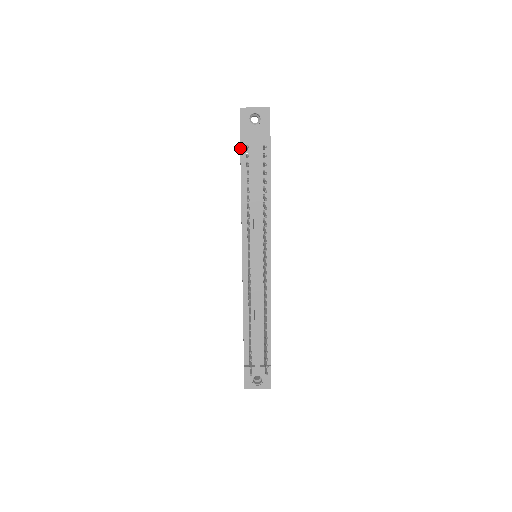
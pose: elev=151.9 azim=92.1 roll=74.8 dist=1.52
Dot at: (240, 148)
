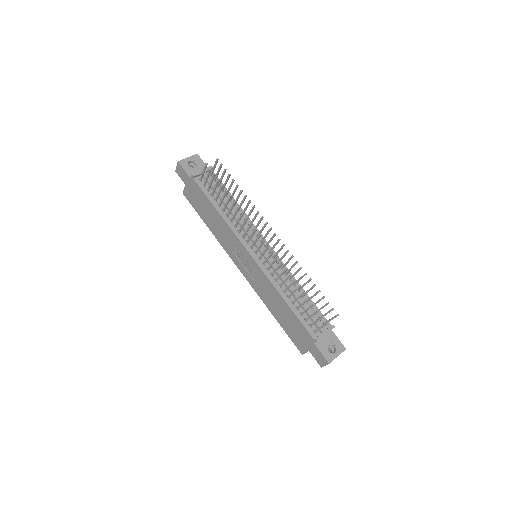
Dot at: (196, 183)
